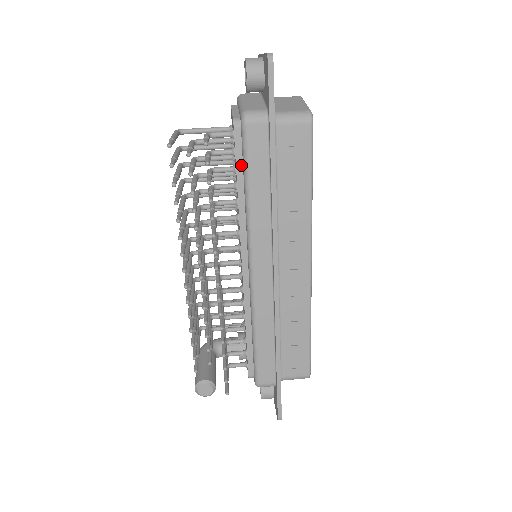
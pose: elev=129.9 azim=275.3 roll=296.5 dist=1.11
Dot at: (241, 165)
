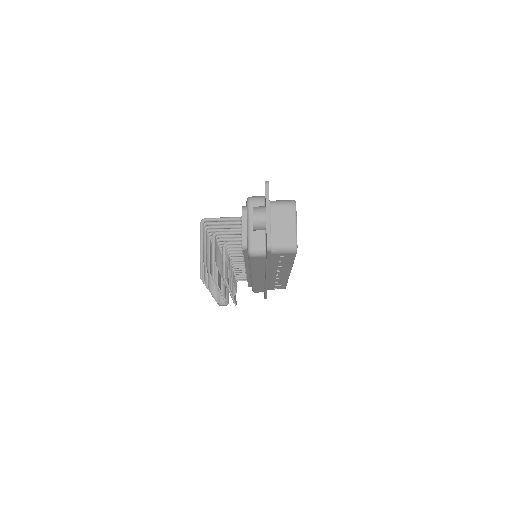
Dot at: (247, 256)
